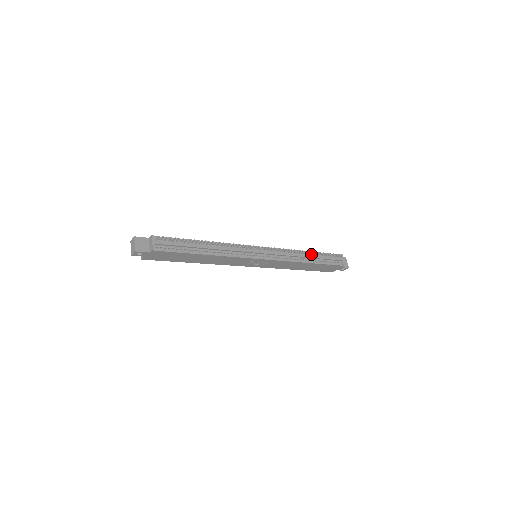
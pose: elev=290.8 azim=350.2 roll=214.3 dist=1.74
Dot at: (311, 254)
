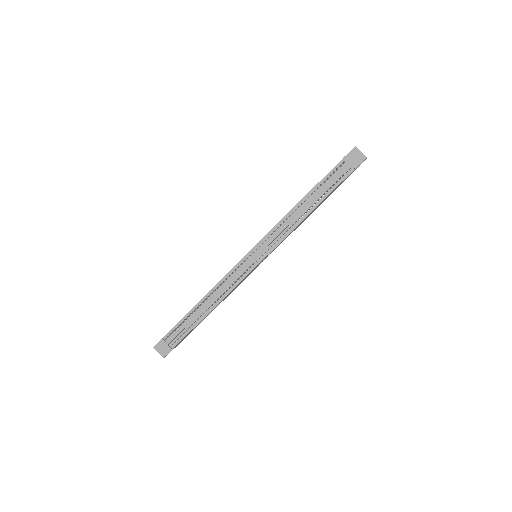
Dot at: (307, 198)
